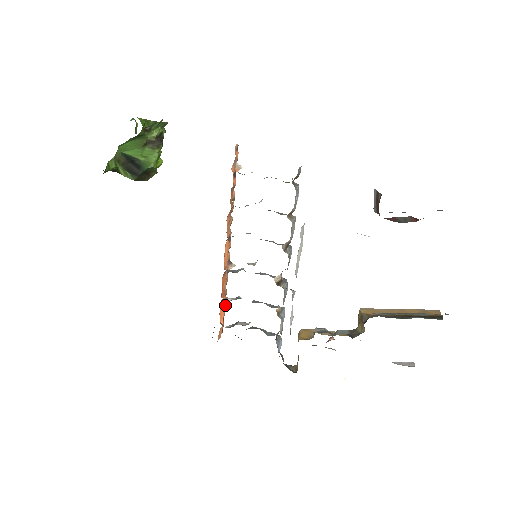
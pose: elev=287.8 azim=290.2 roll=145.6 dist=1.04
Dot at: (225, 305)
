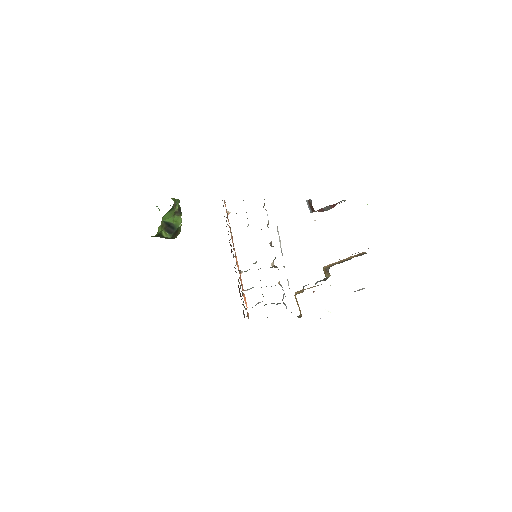
Dot at: occluded
